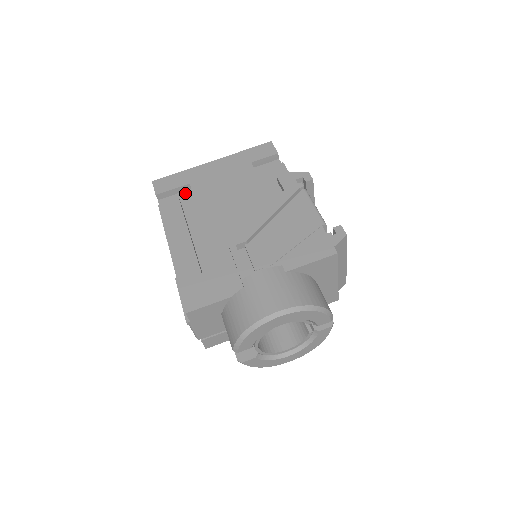
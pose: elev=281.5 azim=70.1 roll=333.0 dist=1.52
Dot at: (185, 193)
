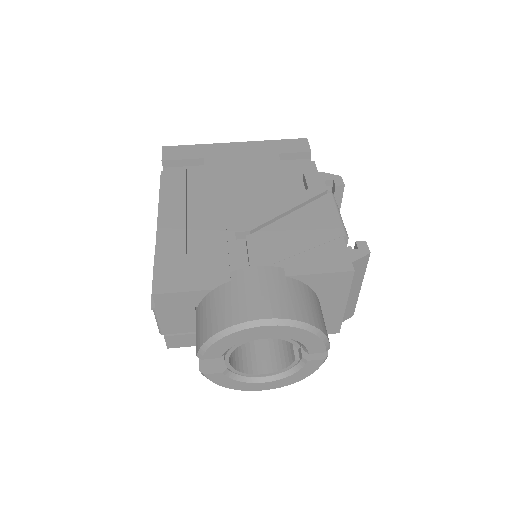
Dot at: (195, 168)
